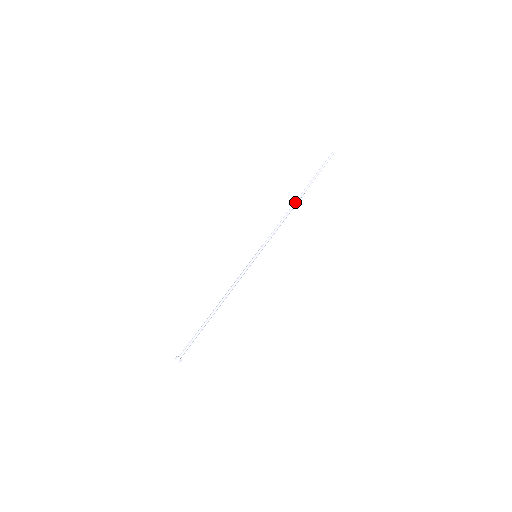
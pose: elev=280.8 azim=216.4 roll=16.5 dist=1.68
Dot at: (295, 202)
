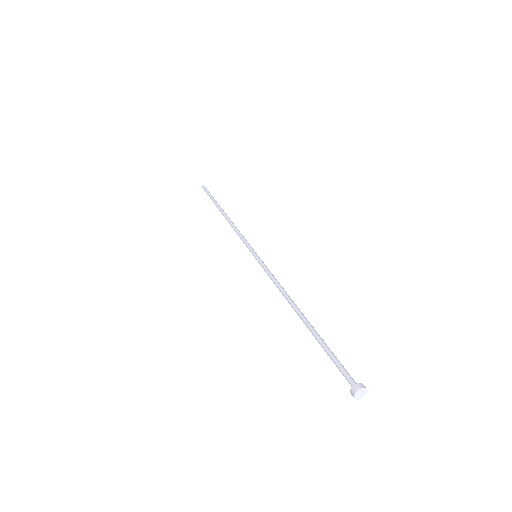
Dot at: occluded
